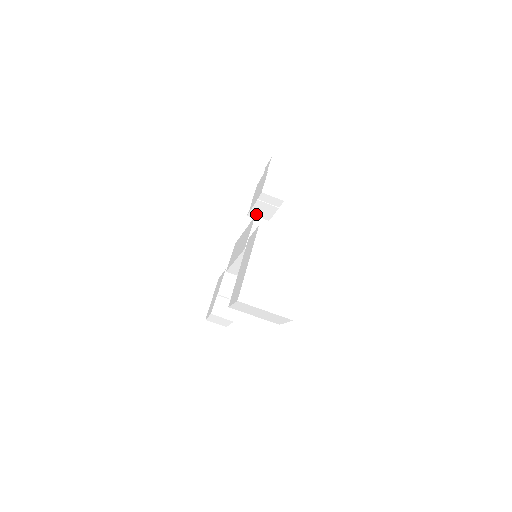
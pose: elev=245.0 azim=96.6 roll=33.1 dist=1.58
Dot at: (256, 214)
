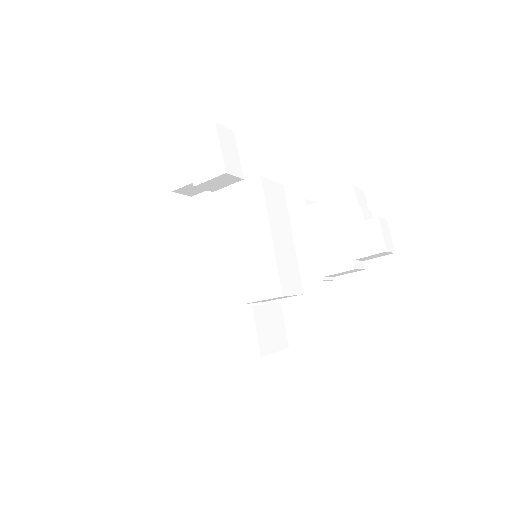
Dot at: occluded
